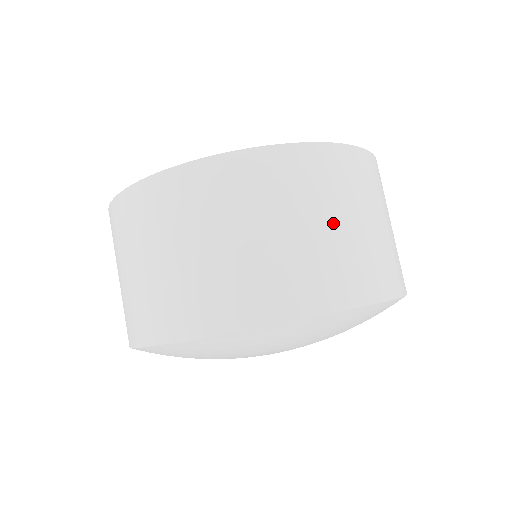
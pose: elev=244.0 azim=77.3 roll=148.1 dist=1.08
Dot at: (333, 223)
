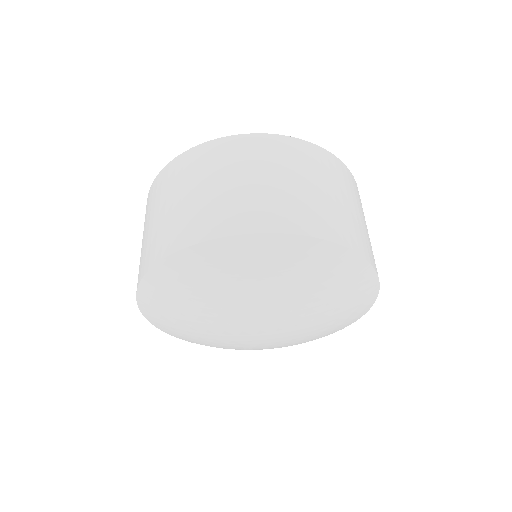
Dot at: (177, 199)
